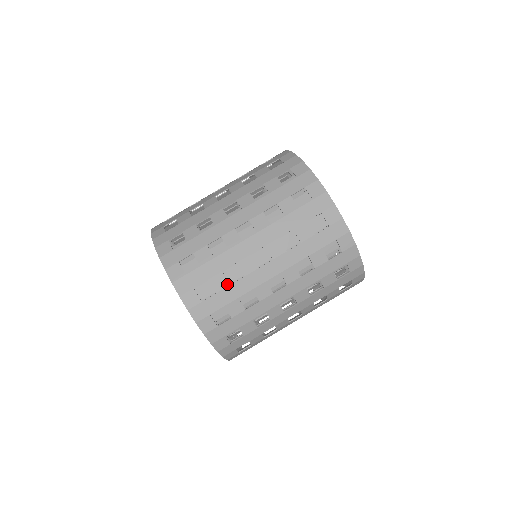
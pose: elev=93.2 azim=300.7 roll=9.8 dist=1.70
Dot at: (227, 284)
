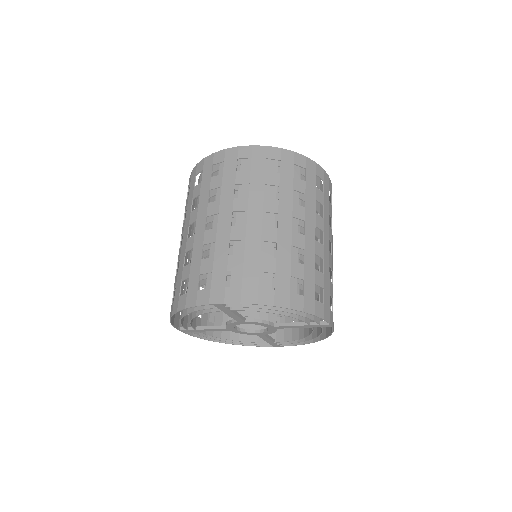
Dot at: (189, 265)
